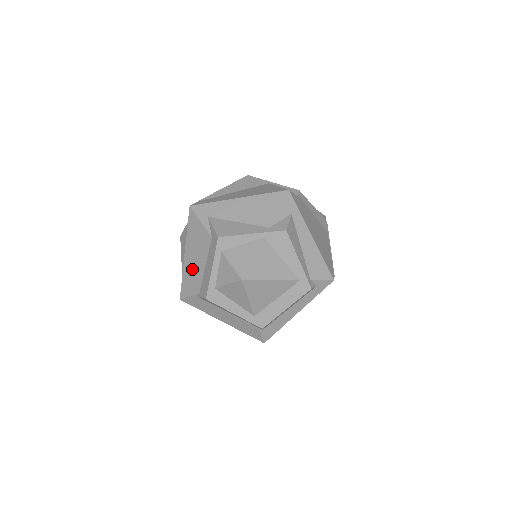
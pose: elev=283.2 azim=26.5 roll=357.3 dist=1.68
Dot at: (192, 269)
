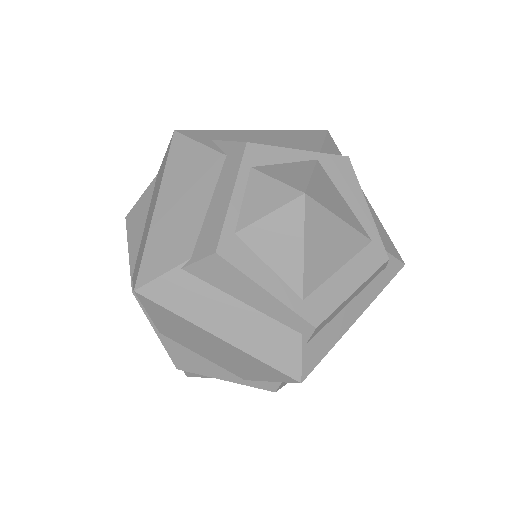
Dot at: (174, 222)
